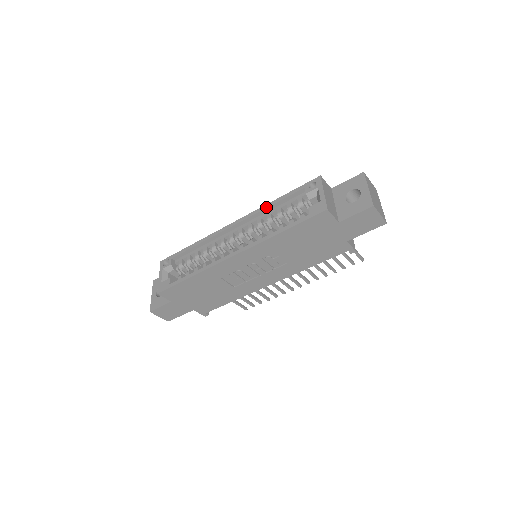
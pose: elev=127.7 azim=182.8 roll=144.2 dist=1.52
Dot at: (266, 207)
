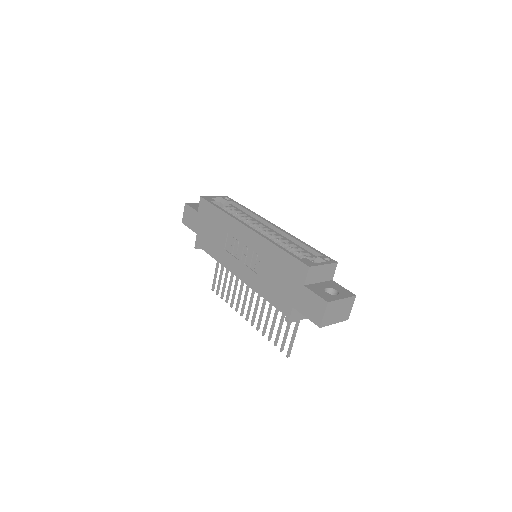
Dot at: (297, 239)
